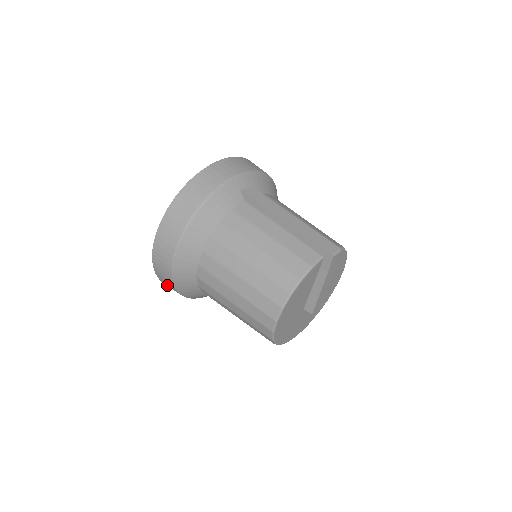
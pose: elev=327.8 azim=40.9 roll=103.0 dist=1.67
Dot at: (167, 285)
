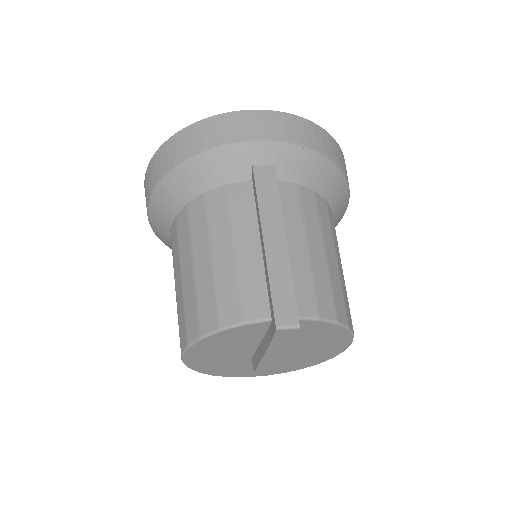
Dot at: occluded
